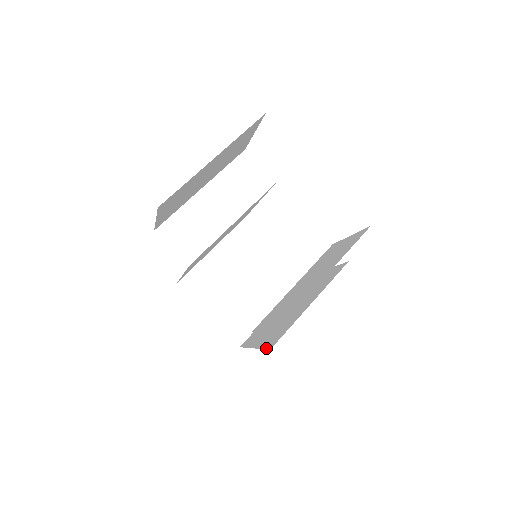
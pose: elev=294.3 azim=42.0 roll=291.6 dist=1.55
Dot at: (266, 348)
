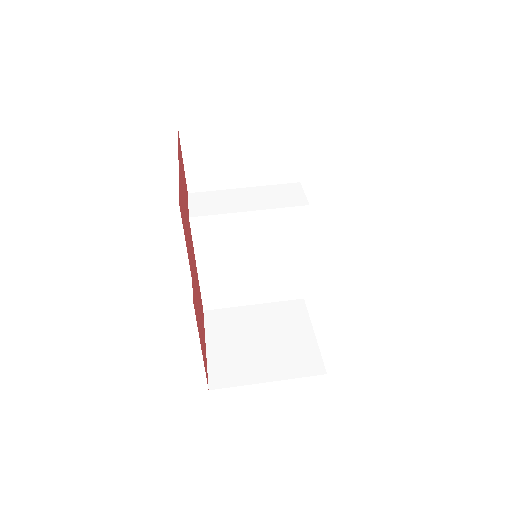
Dot at: occluded
